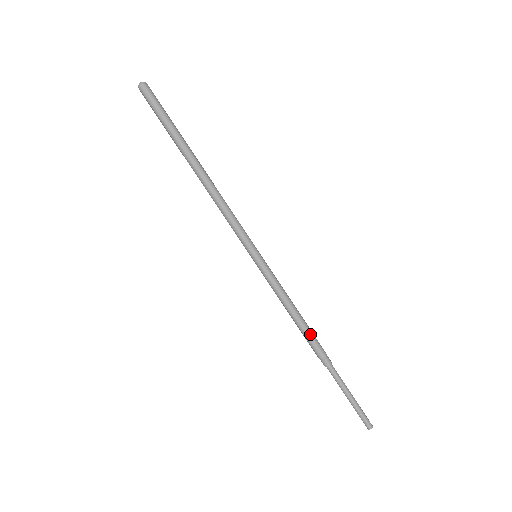
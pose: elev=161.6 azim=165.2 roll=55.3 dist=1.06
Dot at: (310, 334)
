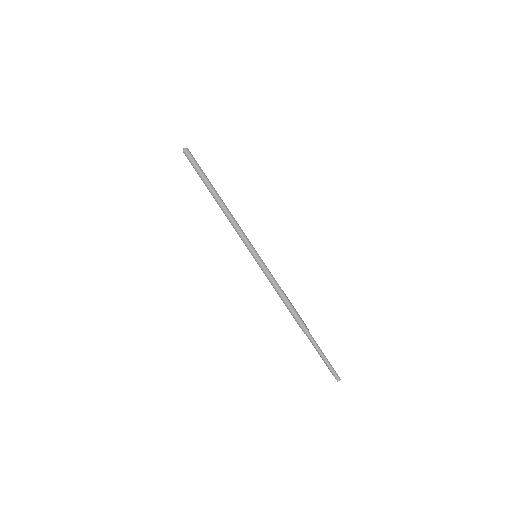
Dot at: (294, 309)
